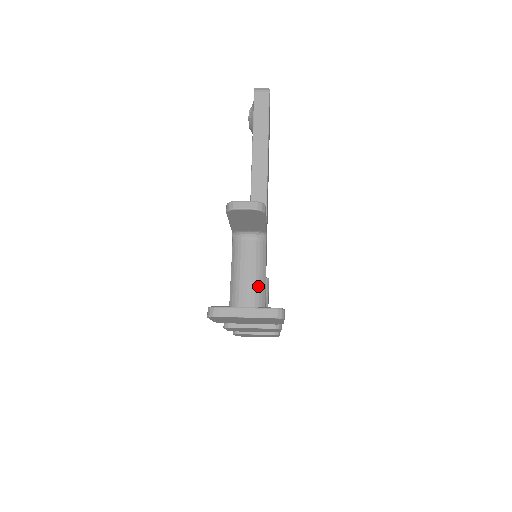
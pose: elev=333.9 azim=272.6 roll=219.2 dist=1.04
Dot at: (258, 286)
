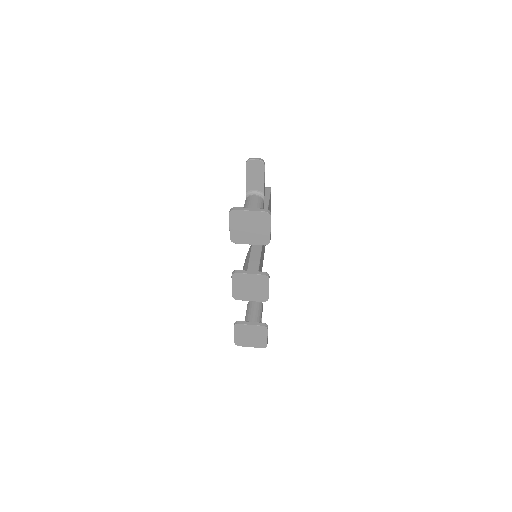
Dot at: occluded
